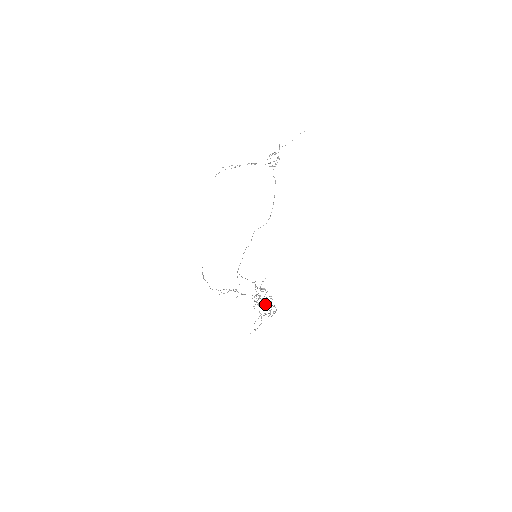
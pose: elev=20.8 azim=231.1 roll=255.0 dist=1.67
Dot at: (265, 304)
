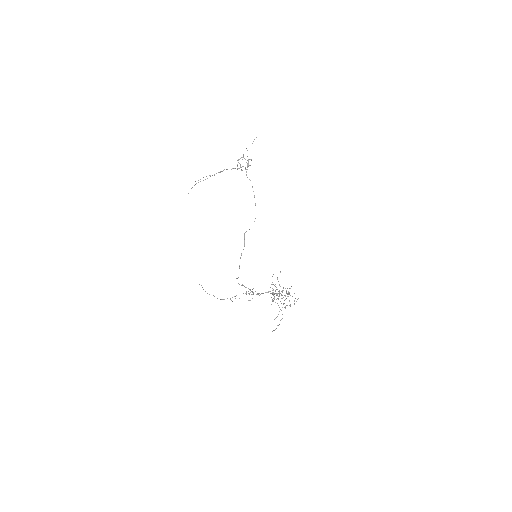
Dot at: occluded
